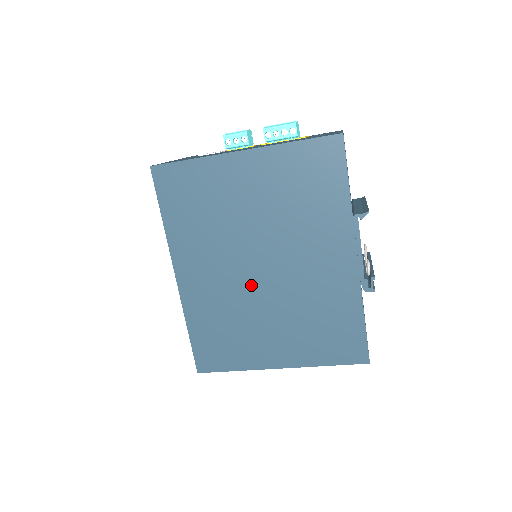
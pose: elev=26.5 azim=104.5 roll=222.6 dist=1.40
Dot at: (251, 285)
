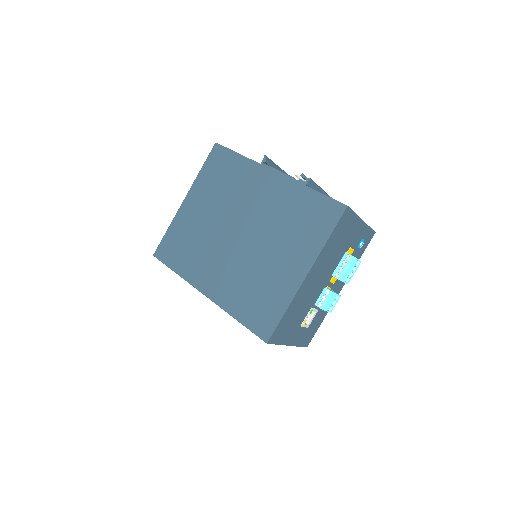
Dot at: (243, 249)
